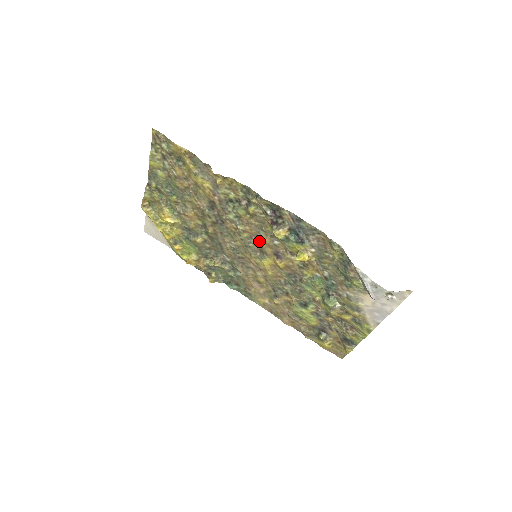
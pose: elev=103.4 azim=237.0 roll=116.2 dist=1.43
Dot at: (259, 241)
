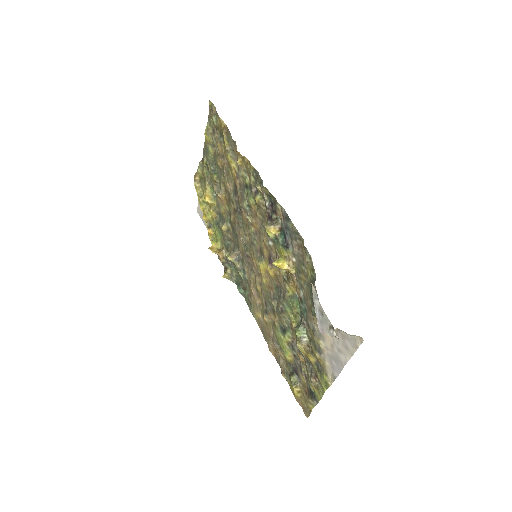
Dot at: (261, 239)
